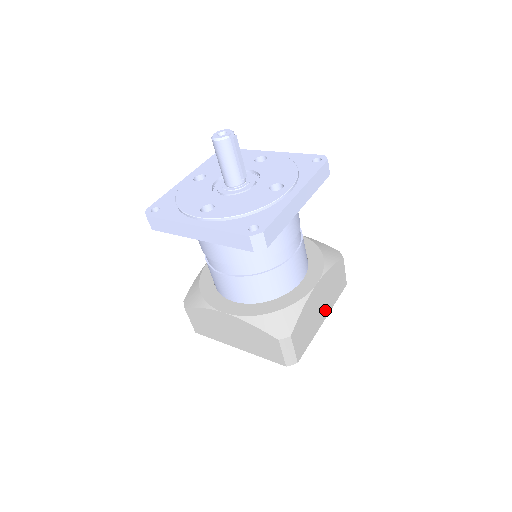
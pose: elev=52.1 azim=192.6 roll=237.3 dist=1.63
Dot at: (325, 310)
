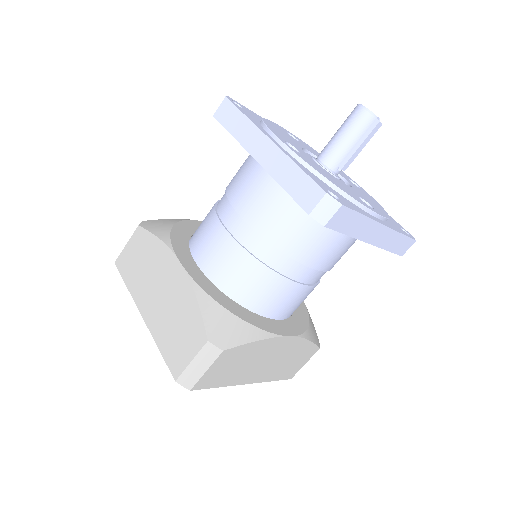
Dot at: (260, 374)
